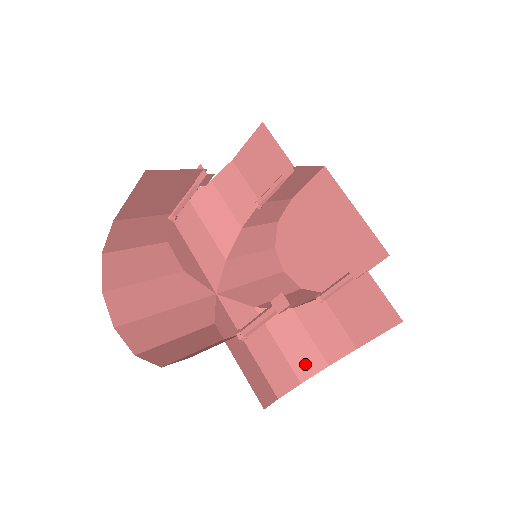
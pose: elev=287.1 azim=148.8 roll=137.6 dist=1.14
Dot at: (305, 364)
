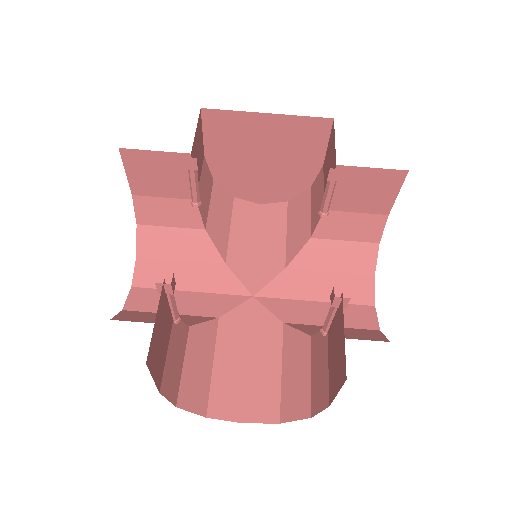
Dot at: (363, 261)
